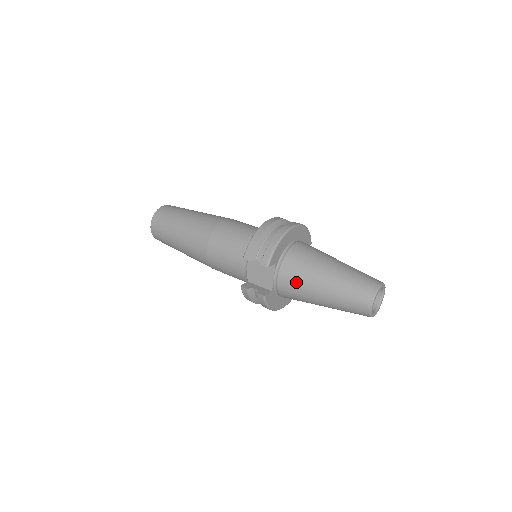
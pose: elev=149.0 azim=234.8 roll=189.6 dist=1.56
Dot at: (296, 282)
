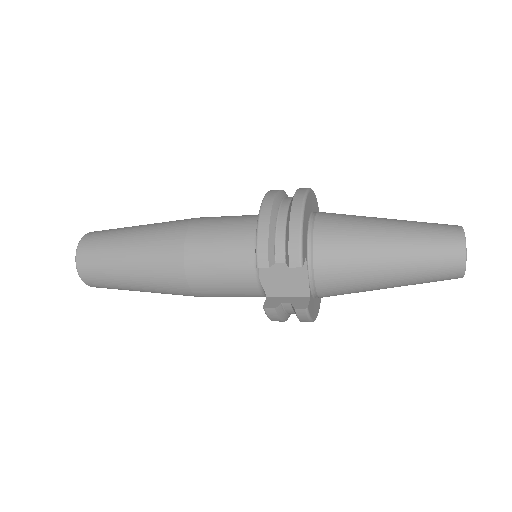
Dot at: (344, 271)
